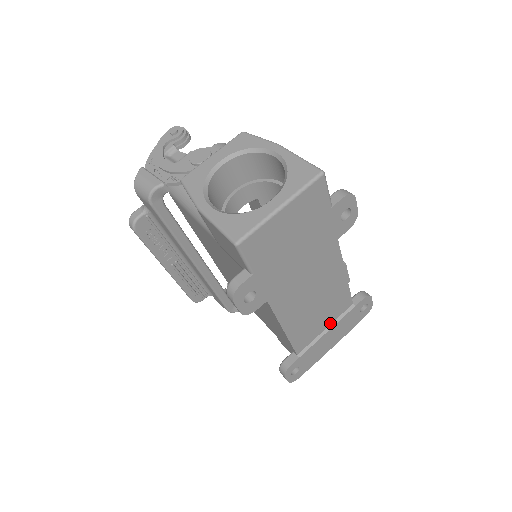
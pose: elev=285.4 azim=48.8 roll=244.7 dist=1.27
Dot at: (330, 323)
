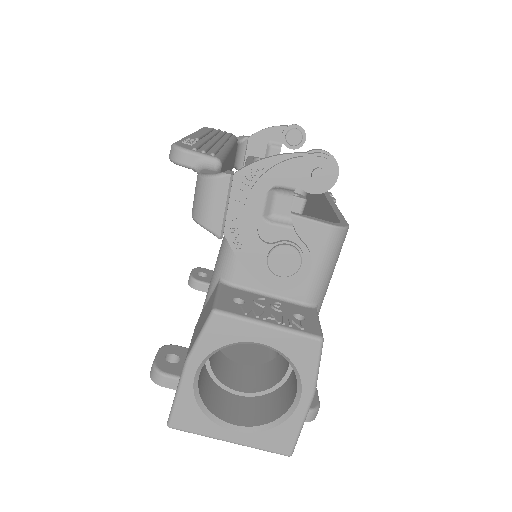
Dot at: occluded
